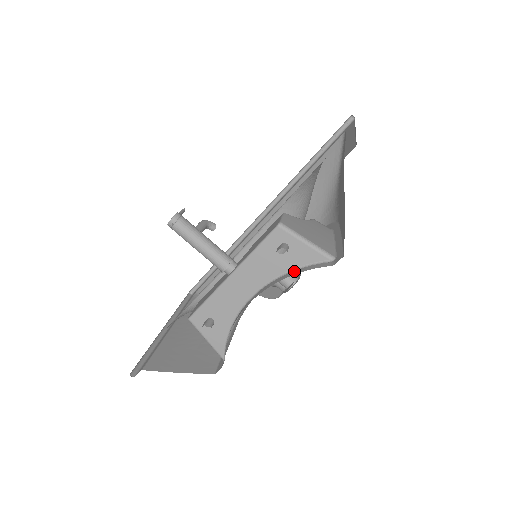
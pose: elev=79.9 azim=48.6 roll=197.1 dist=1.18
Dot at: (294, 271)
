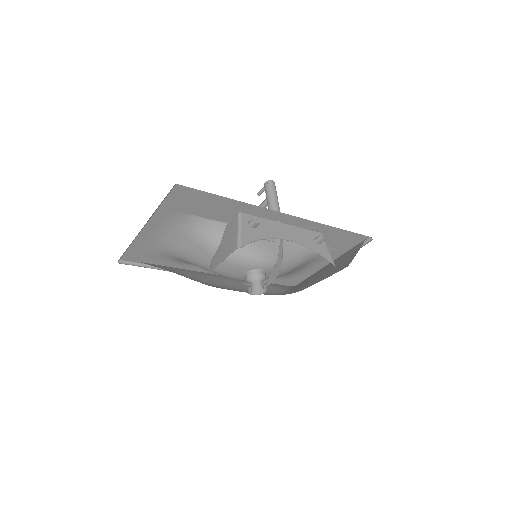
Dot at: (318, 252)
